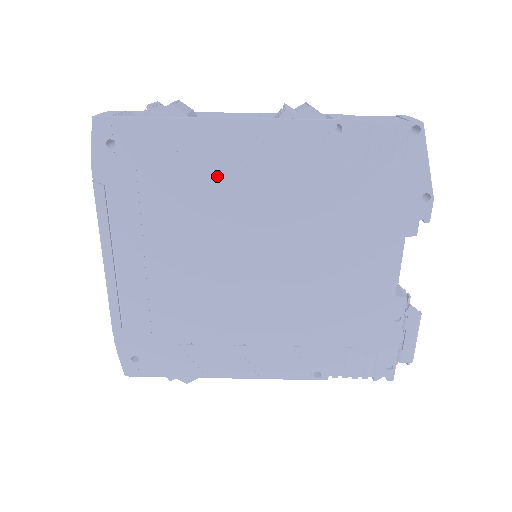
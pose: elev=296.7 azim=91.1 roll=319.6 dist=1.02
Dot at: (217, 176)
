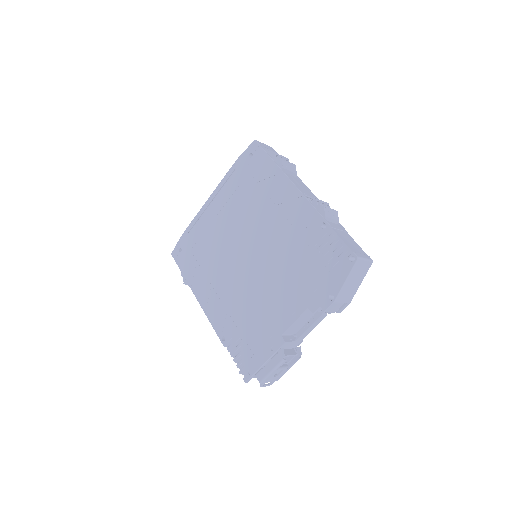
Dot at: (269, 202)
